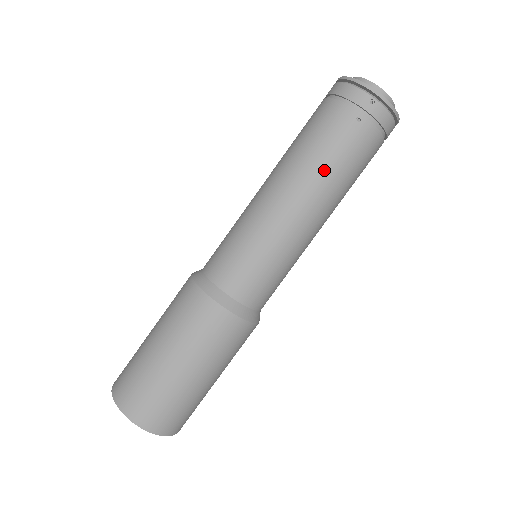
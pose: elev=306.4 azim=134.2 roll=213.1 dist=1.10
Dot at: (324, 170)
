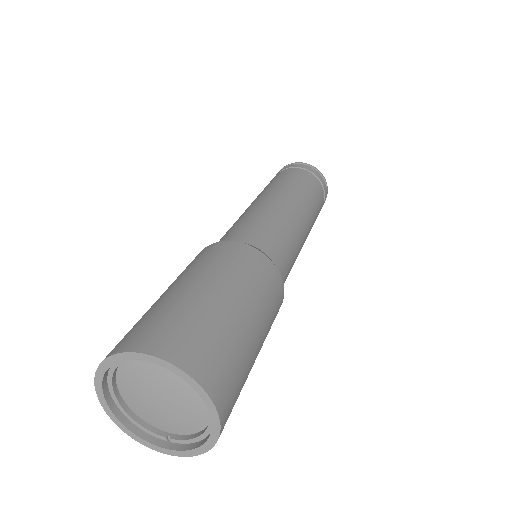
Dot at: (300, 190)
